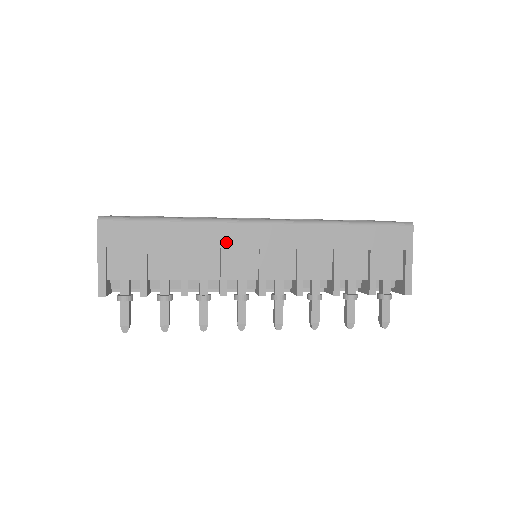
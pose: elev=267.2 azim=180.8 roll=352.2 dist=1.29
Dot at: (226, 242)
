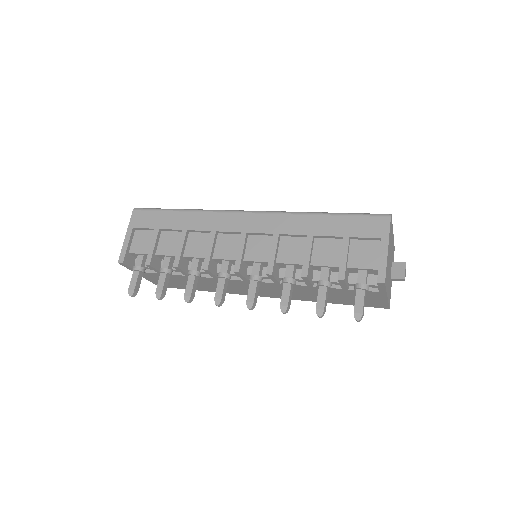
Dot at: (216, 226)
